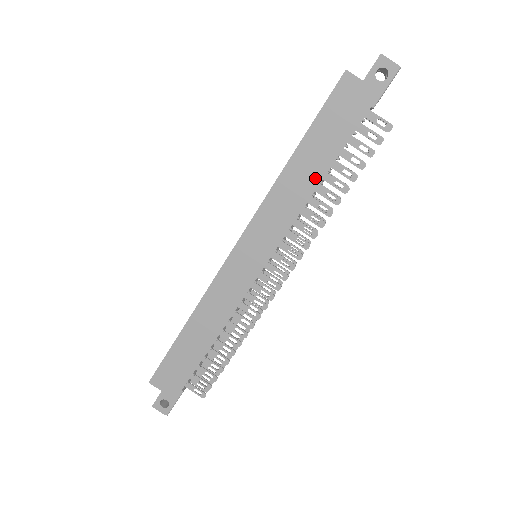
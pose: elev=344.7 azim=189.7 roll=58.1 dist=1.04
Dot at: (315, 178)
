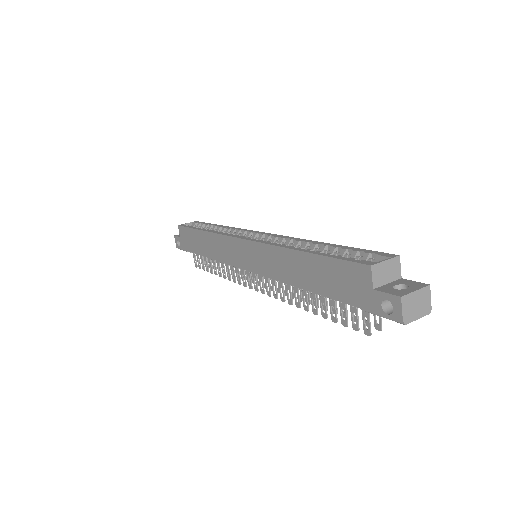
Dot at: (300, 281)
